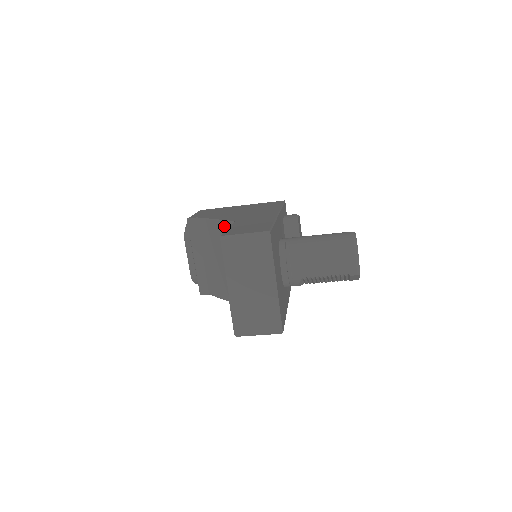
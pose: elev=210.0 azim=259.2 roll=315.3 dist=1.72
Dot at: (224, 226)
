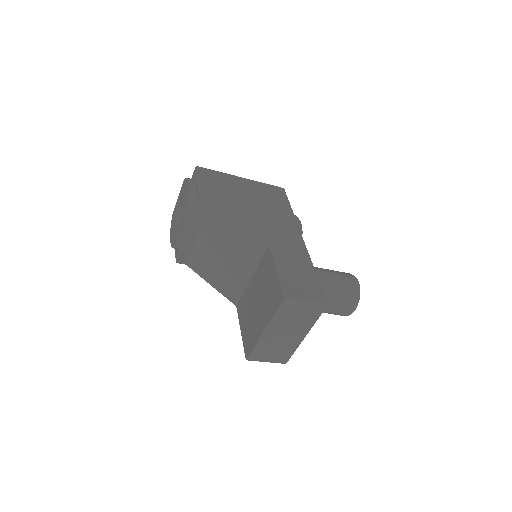
Dot at: (252, 237)
